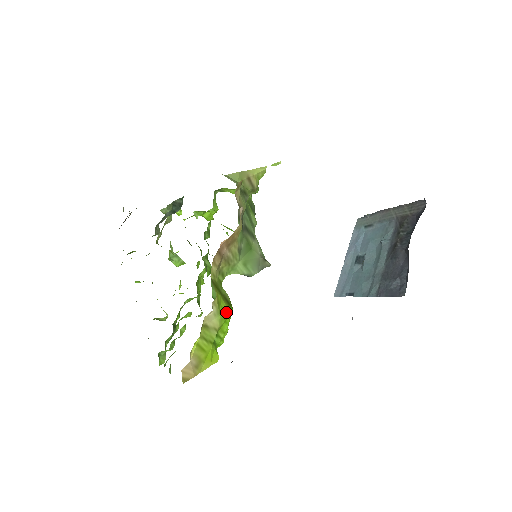
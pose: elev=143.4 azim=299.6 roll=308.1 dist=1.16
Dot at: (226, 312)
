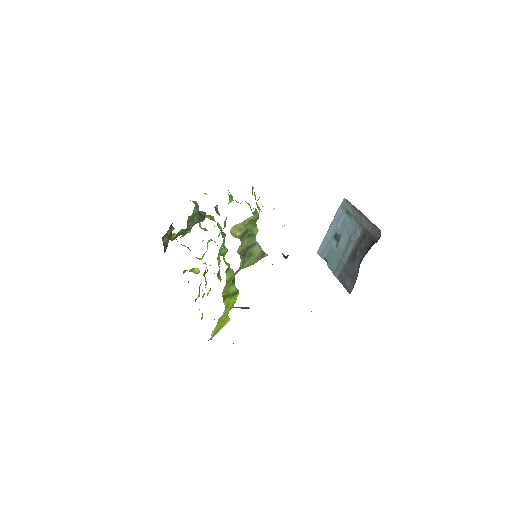
Dot at: (233, 301)
